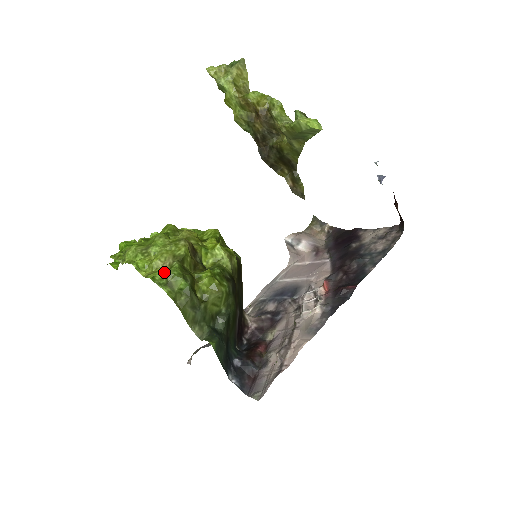
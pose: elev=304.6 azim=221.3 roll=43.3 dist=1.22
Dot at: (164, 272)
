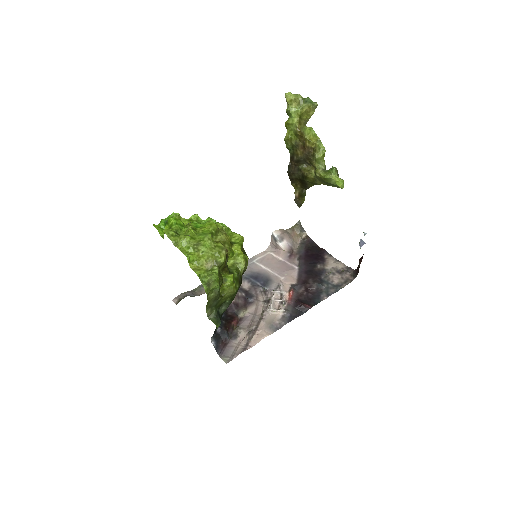
Dot at: (206, 271)
